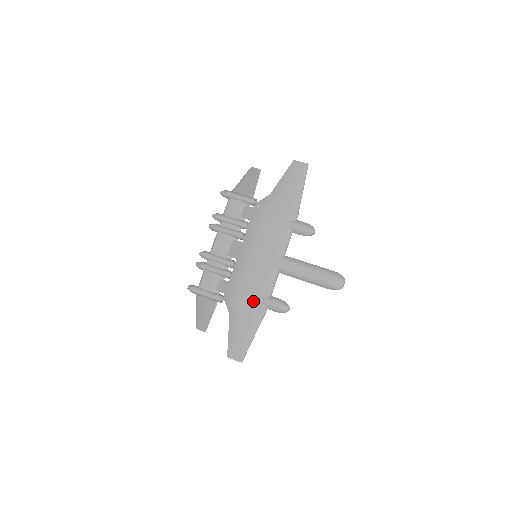
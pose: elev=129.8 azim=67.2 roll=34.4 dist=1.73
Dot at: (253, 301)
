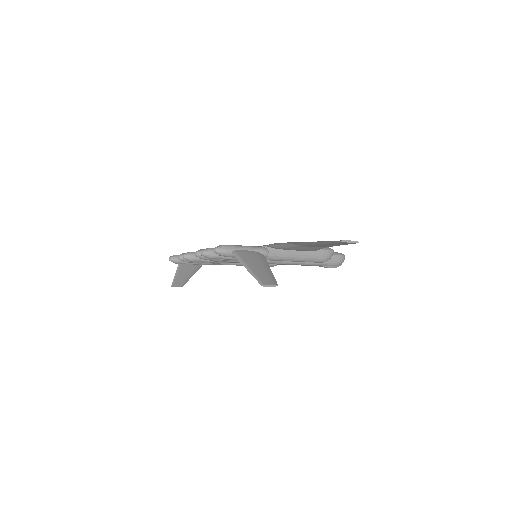
Dot at: occluded
